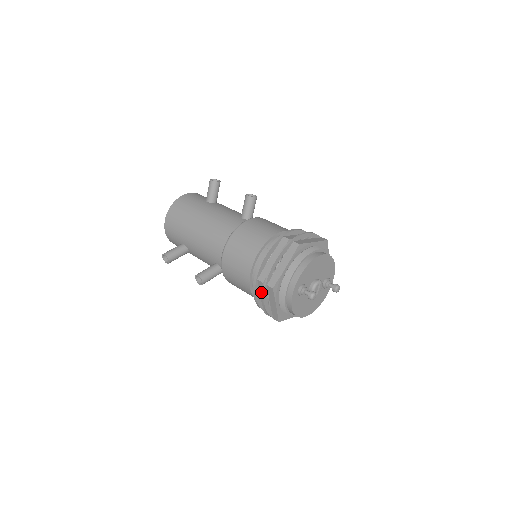
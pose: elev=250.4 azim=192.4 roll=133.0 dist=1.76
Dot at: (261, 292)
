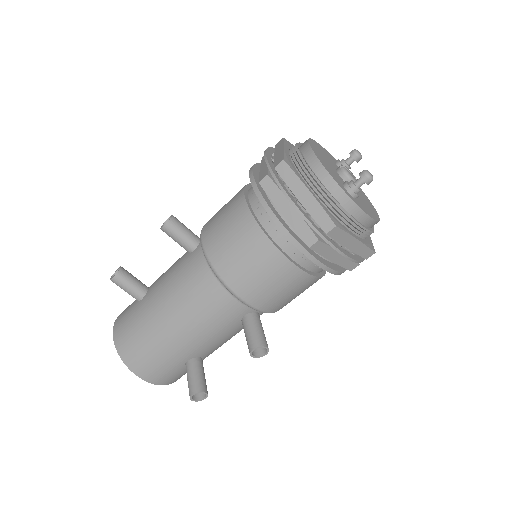
Dot at: (327, 254)
